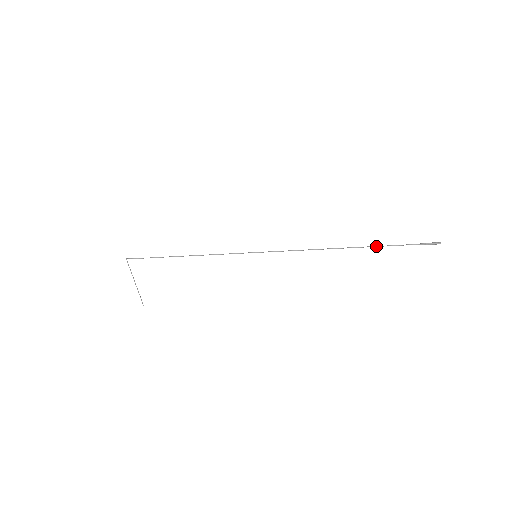
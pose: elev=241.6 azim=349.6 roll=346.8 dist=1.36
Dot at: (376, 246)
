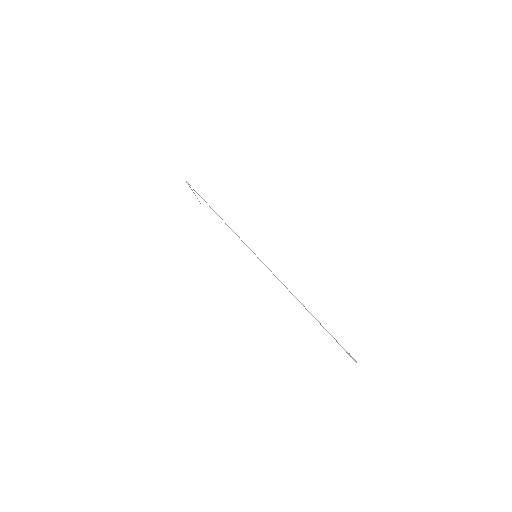
Dot at: occluded
